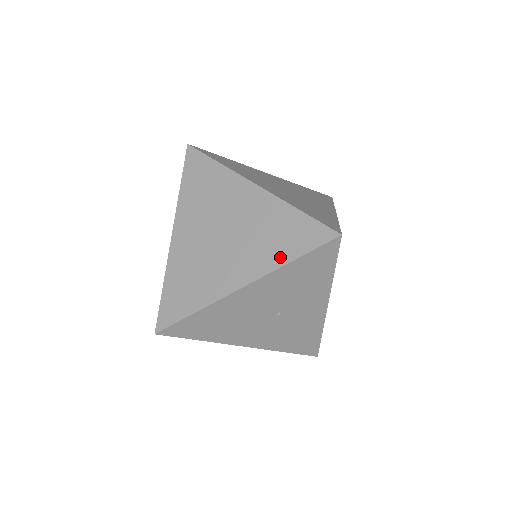
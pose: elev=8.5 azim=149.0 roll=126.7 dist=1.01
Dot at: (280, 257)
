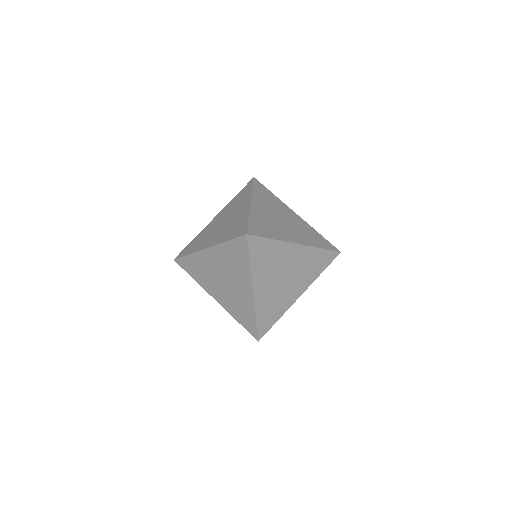
Dot at: (315, 244)
